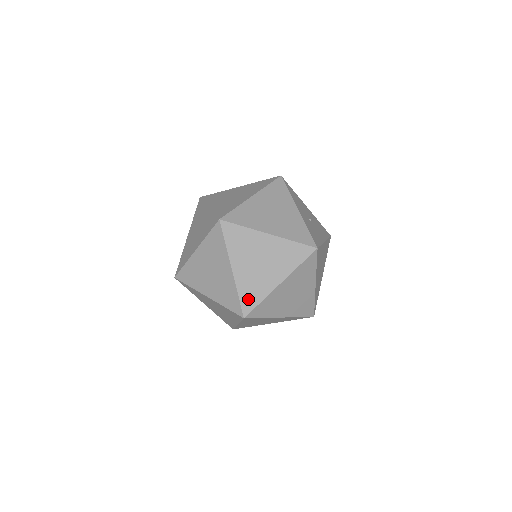
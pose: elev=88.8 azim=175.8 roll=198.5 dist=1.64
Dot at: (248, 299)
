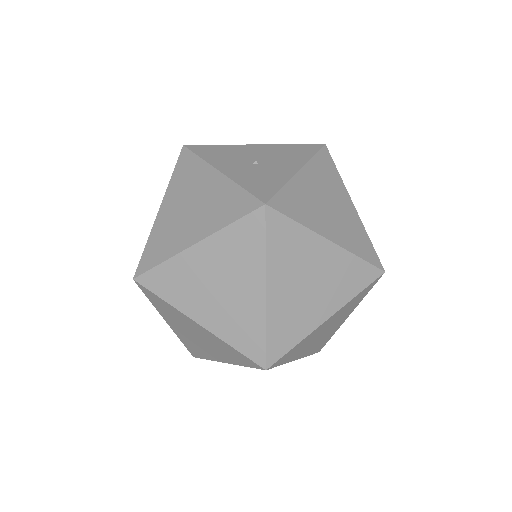
Dot at: (248, 343)
